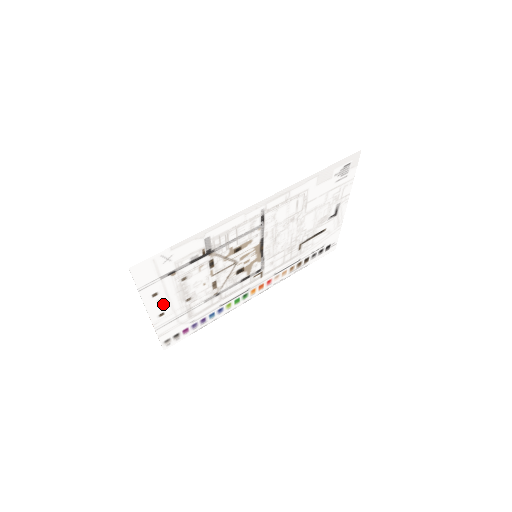
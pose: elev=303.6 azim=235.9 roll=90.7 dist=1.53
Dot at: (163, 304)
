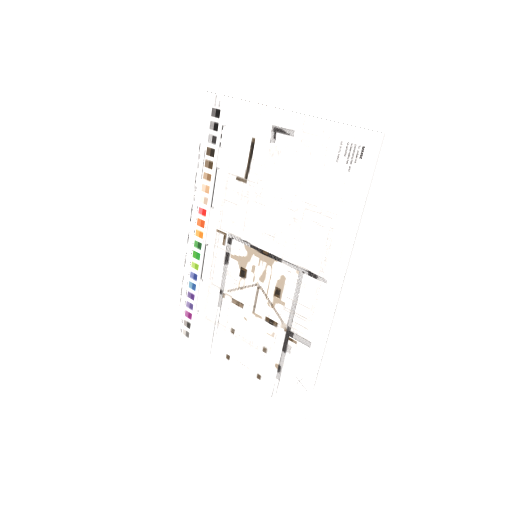
Dot at: (242, 361)
